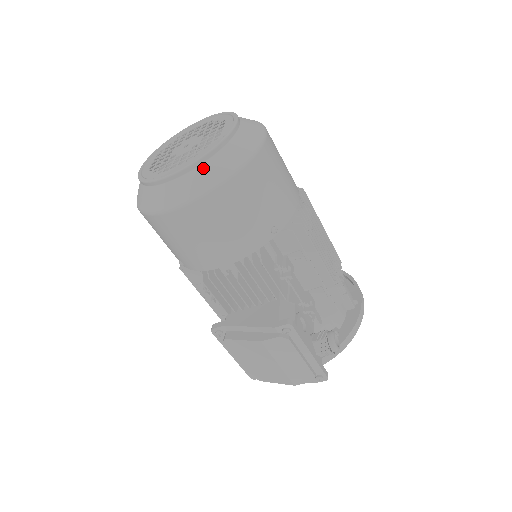
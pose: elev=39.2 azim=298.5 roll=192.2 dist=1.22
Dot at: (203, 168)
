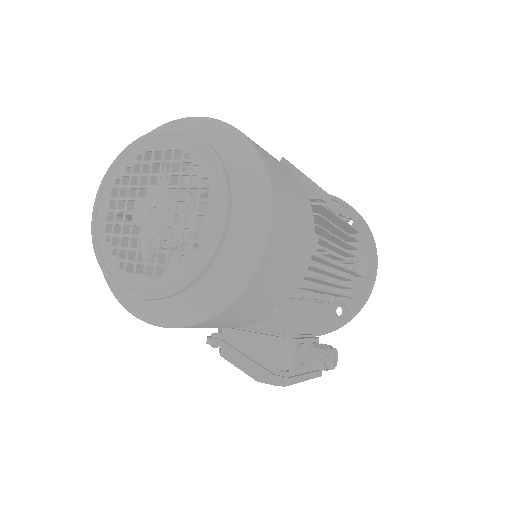
Dot at: (180, 299)
